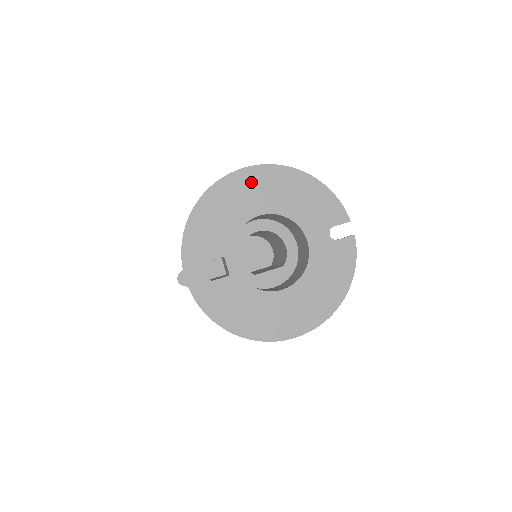
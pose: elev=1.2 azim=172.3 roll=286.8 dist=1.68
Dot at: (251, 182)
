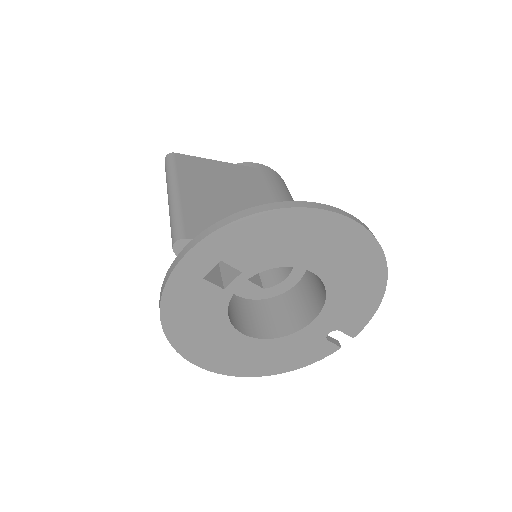
Dot at: (349, 243)
